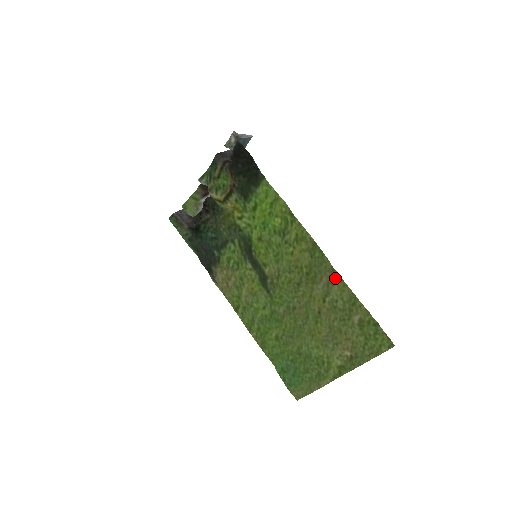
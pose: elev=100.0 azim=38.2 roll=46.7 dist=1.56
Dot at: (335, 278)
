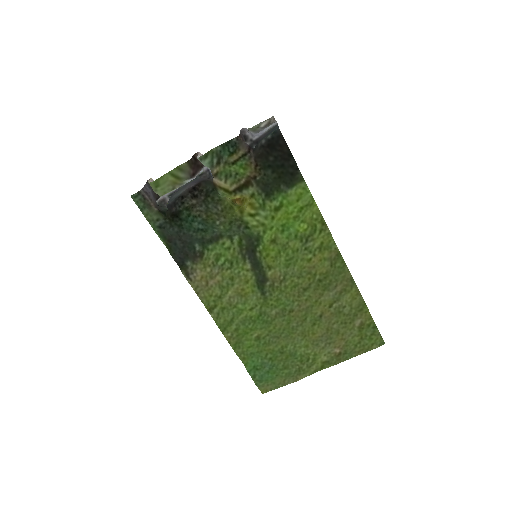
Dot at: (351, 287)
